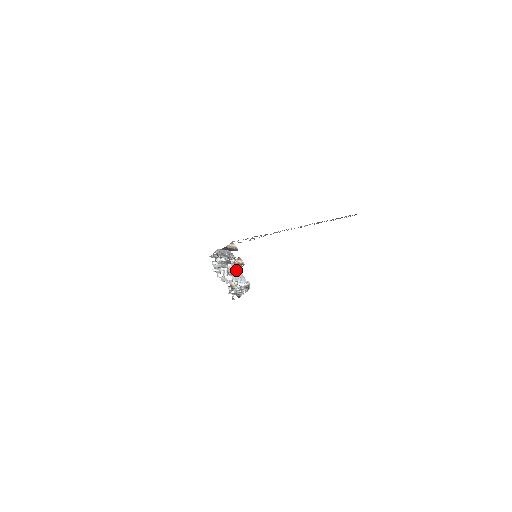
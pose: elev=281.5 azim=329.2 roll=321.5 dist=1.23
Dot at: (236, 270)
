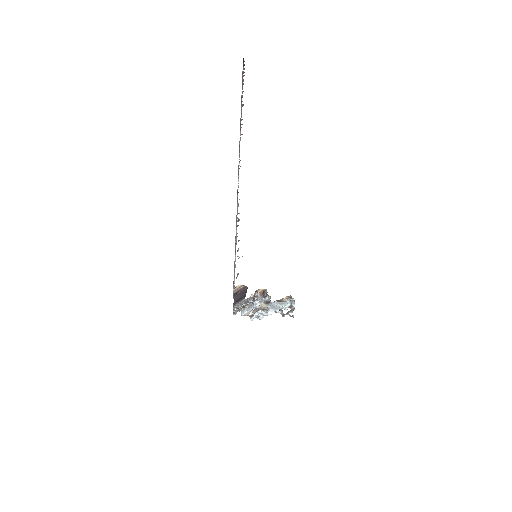
Dot at: (269, 305)
